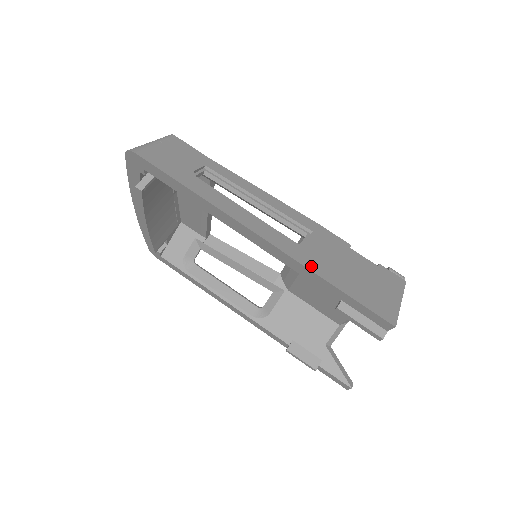
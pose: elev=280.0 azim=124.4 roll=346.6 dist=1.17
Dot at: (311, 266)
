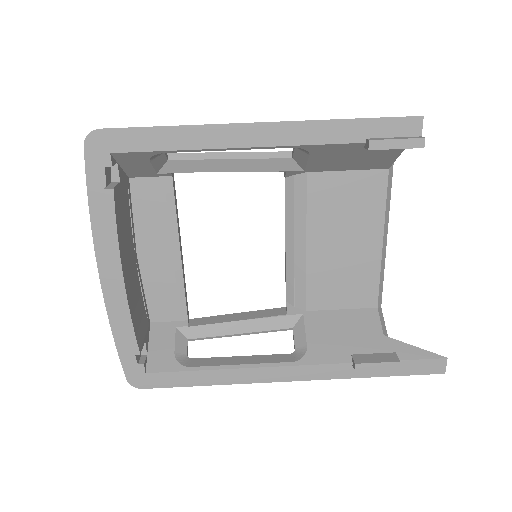
Dot at: (320, 123)
